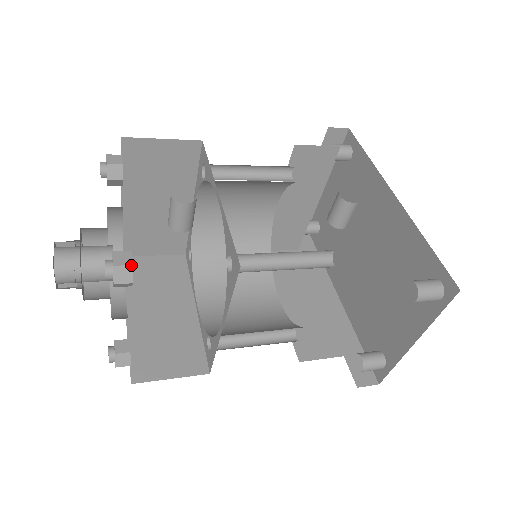
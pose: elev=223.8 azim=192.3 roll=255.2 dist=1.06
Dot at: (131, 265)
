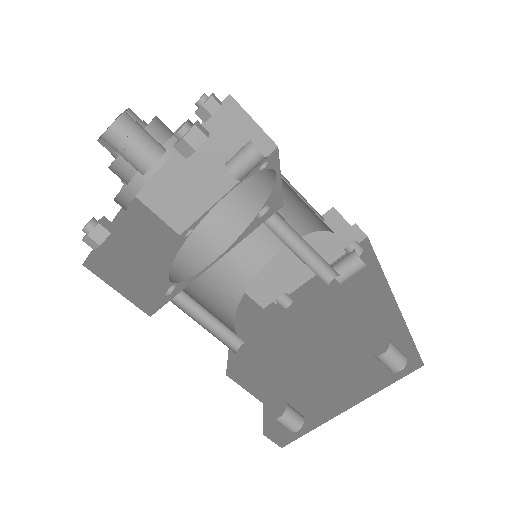
Dot at: (207, 137)
